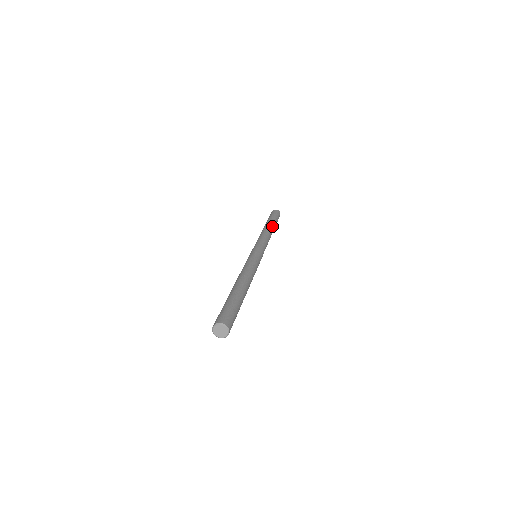
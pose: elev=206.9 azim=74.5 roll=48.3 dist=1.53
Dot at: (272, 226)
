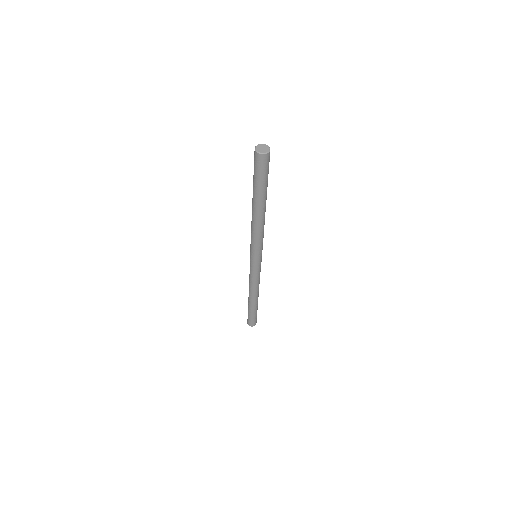
Dot at: occluded
